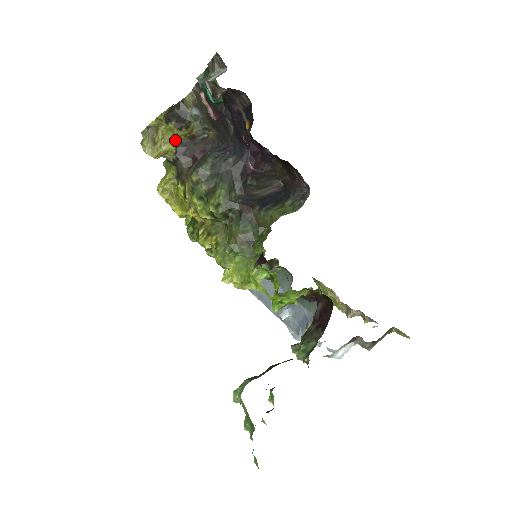
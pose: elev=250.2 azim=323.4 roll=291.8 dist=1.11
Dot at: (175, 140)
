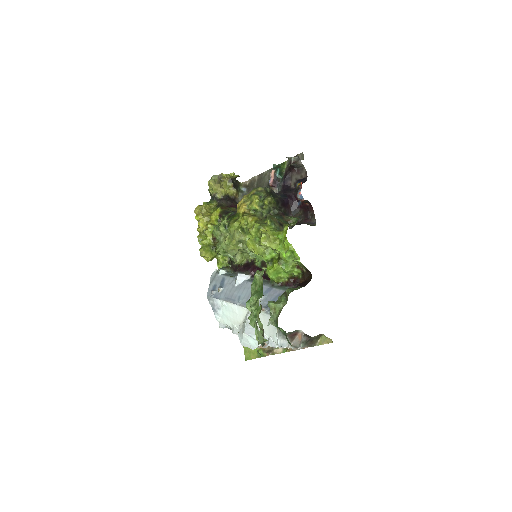
Dot at: (226, 192)
